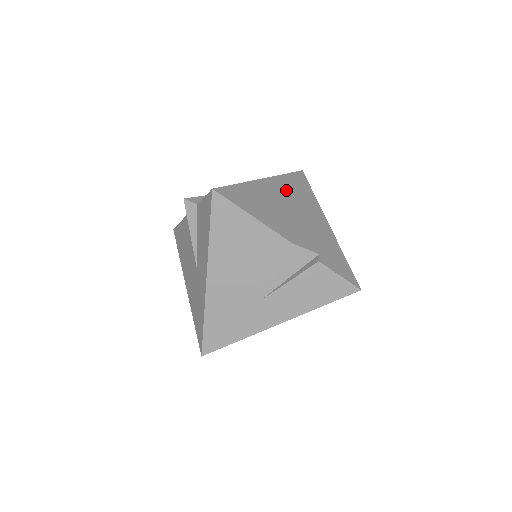
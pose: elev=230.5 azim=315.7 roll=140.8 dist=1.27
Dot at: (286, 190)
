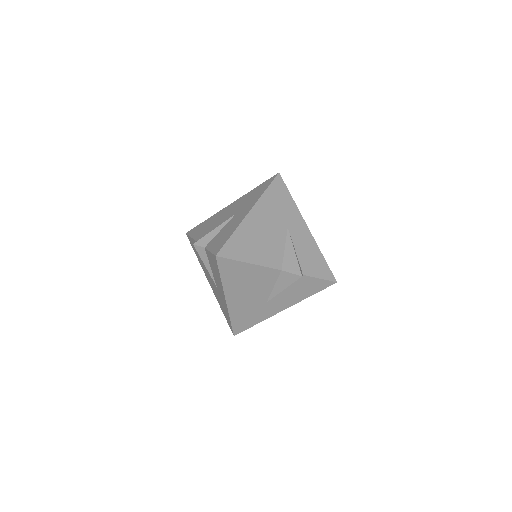
Dot at: (269, 211)
